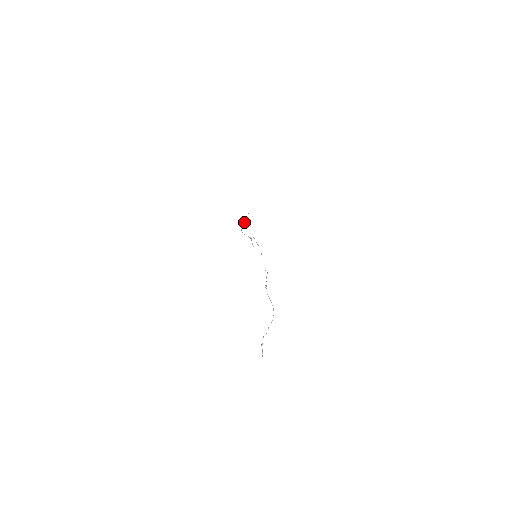
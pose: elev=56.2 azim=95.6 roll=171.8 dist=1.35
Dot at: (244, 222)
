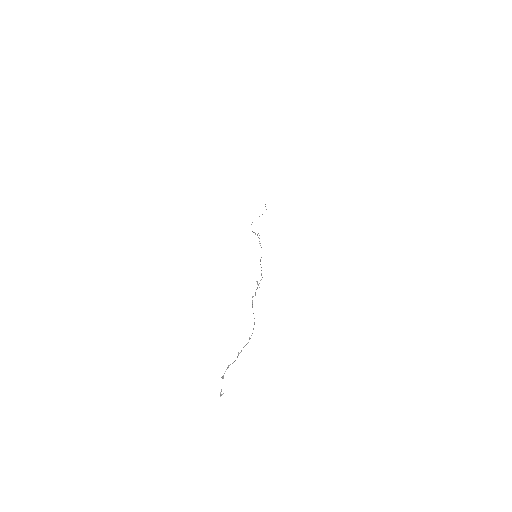
Dot at: occluded
